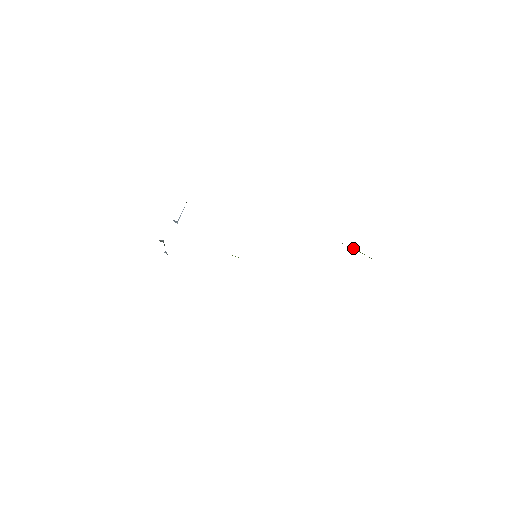
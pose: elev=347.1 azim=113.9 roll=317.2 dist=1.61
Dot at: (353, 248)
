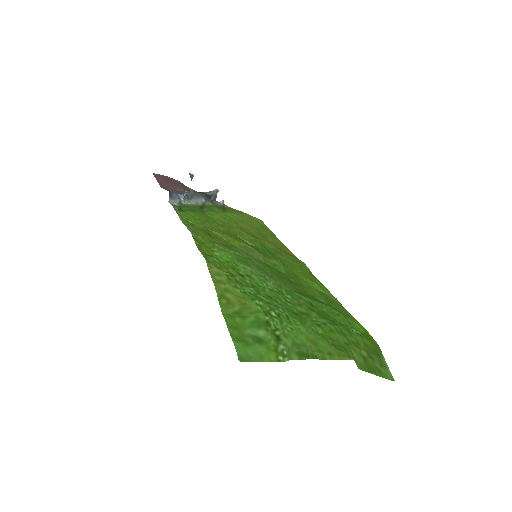
Dot at: (264, 336)
